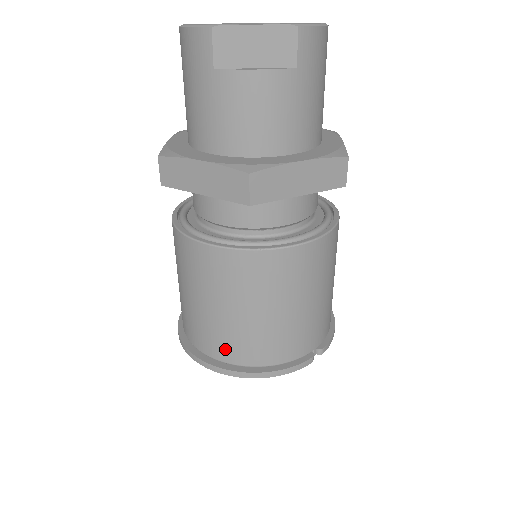
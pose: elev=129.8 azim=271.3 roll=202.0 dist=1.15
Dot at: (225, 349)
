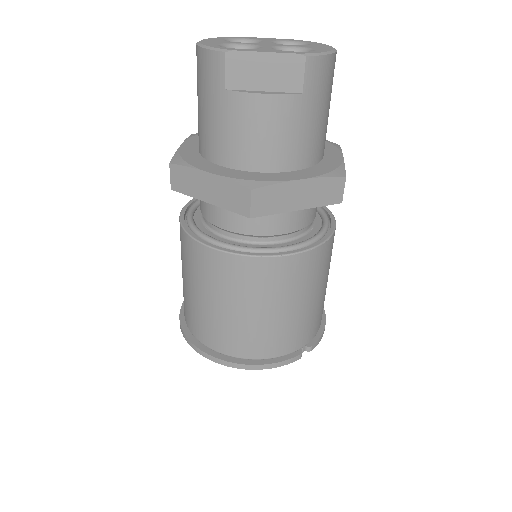
Dot at: (221, 341)
